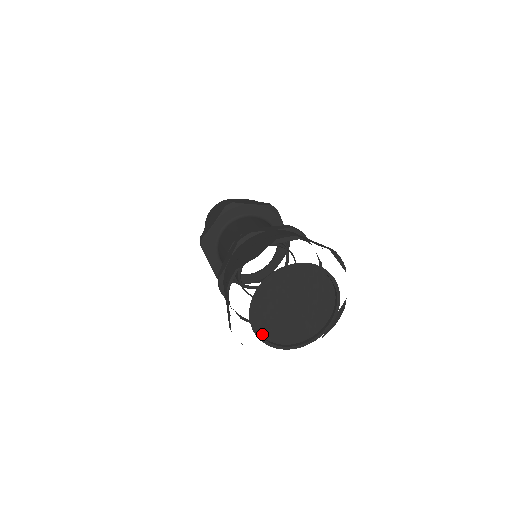
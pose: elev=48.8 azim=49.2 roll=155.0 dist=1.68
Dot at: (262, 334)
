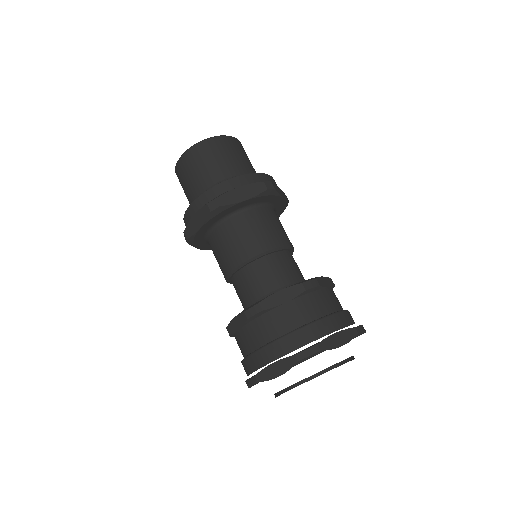
Dot at: (282, 390)
